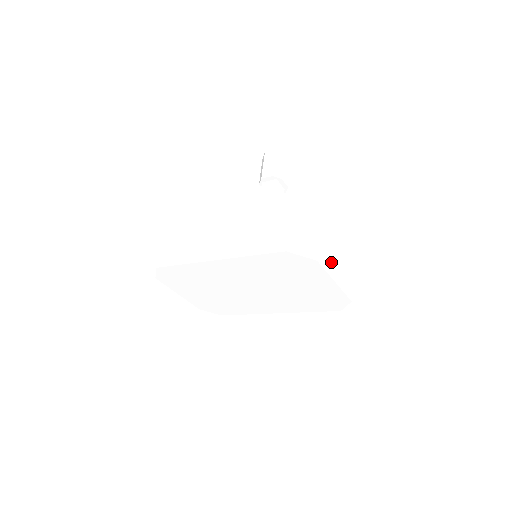
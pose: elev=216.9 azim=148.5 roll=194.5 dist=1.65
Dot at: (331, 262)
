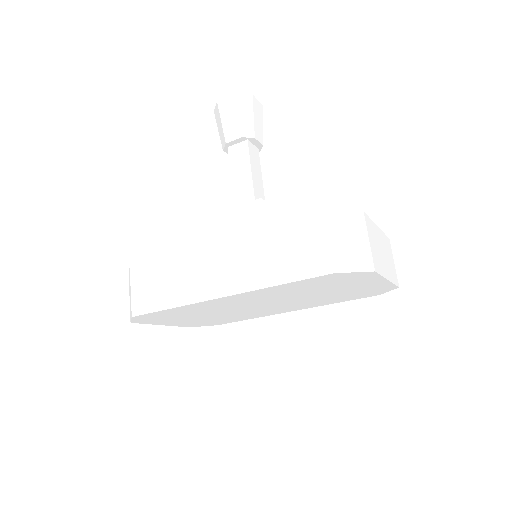
Dot at: (380, 258)
